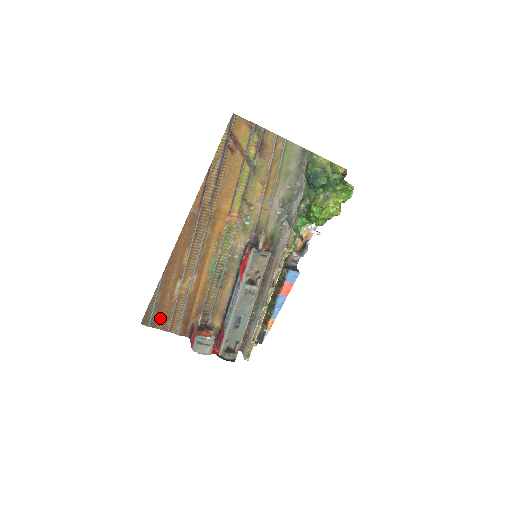
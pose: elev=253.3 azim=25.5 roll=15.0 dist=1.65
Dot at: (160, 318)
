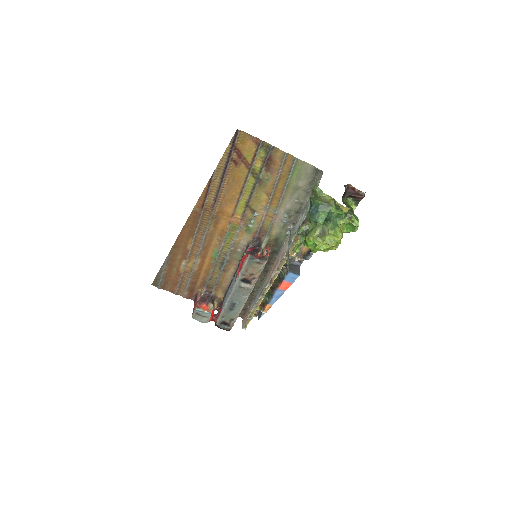
Dot at: (168, 284)
